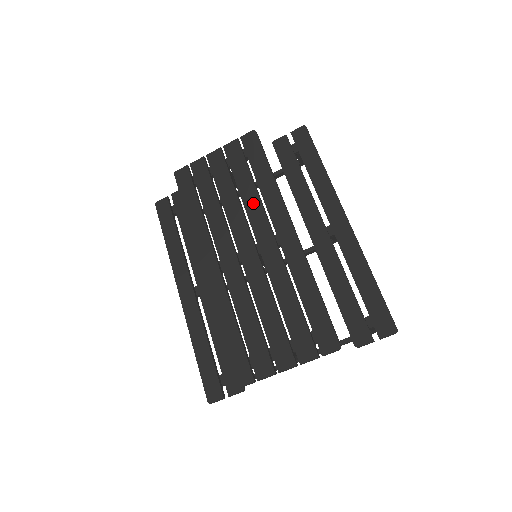
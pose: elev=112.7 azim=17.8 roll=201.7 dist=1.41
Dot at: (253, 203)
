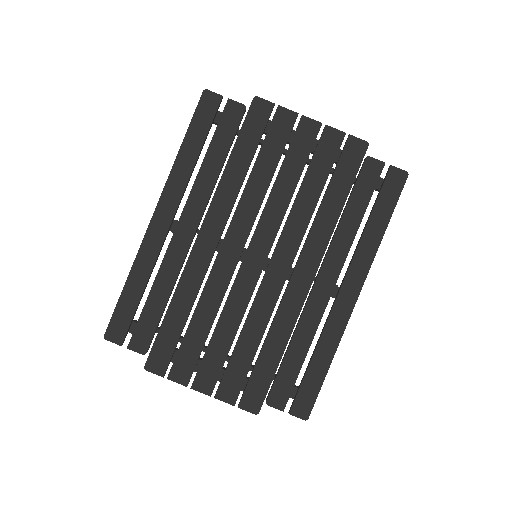
Dot at: (301, 218)
